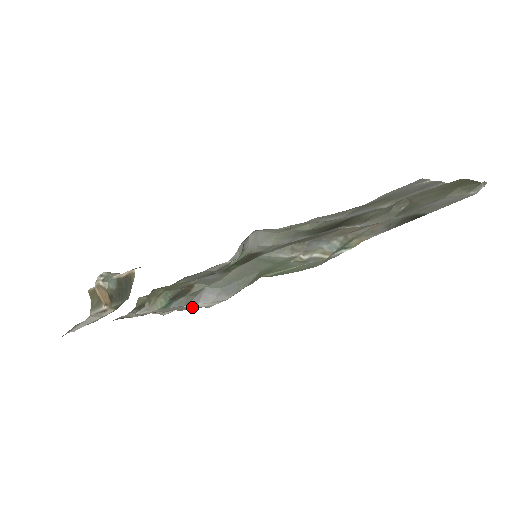
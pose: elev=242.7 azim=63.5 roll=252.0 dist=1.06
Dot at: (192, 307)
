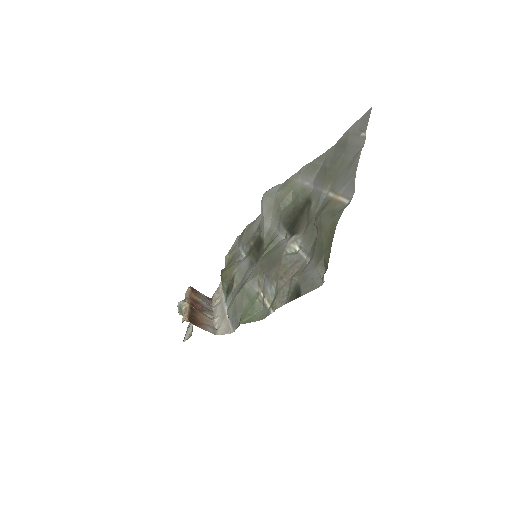
Dot at: (228, 322)
